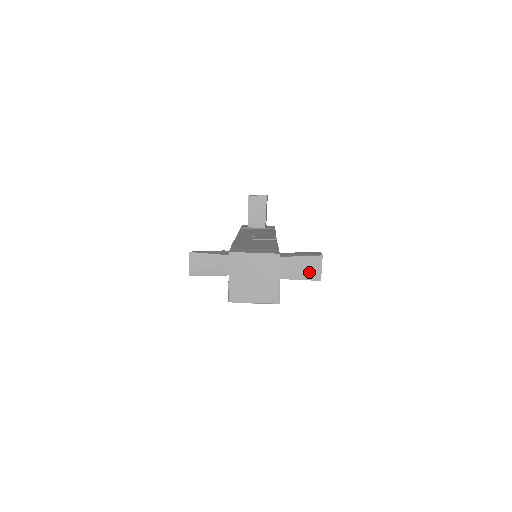
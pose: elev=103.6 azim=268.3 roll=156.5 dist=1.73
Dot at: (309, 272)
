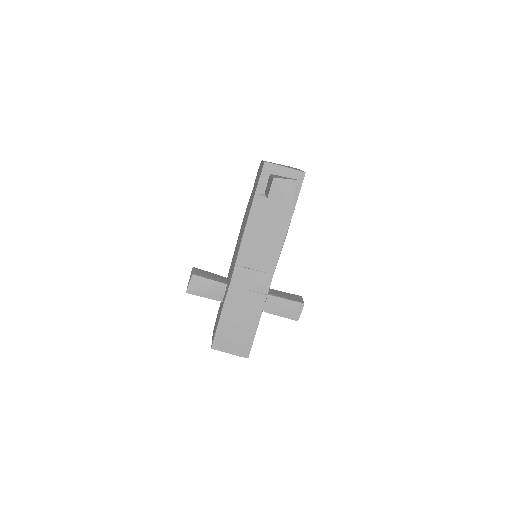
Dot at: occluded
